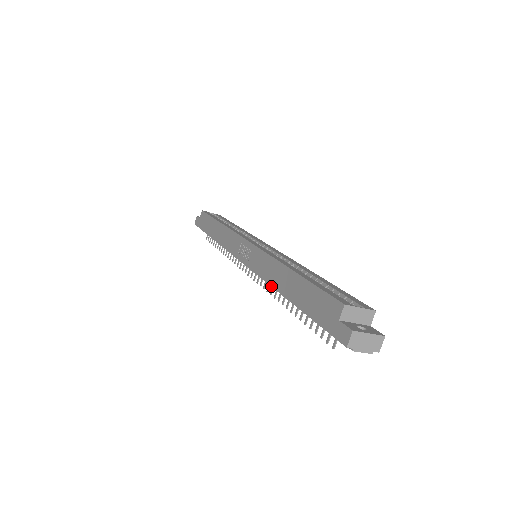
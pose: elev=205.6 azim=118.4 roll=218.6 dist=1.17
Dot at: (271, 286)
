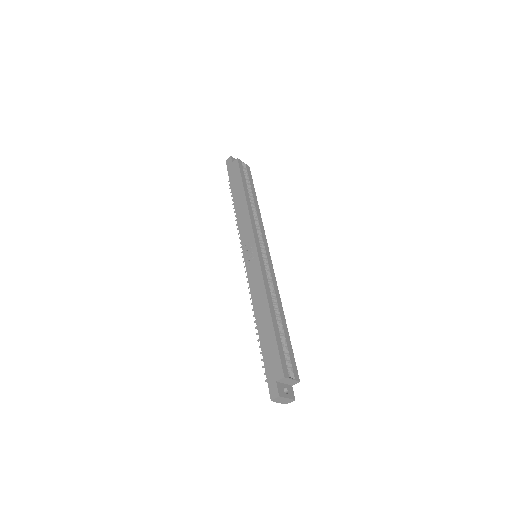
Dot at: (253, 305)
